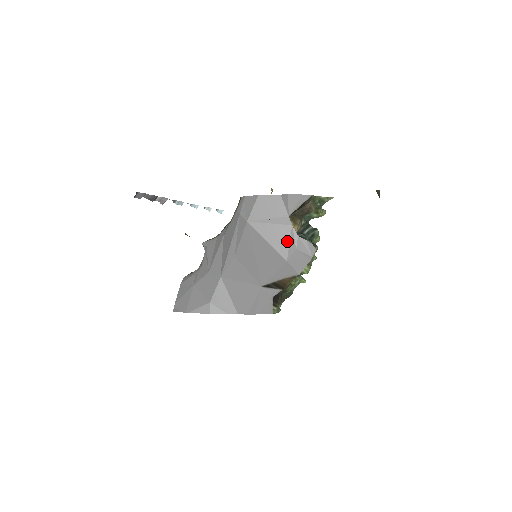
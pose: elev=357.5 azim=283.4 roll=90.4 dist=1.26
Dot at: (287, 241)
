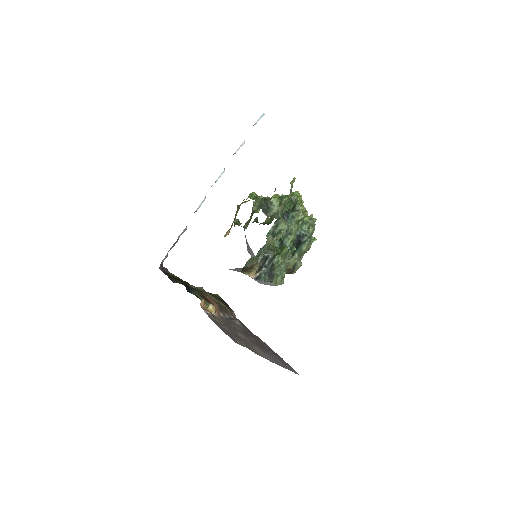
Dot at: occluded
